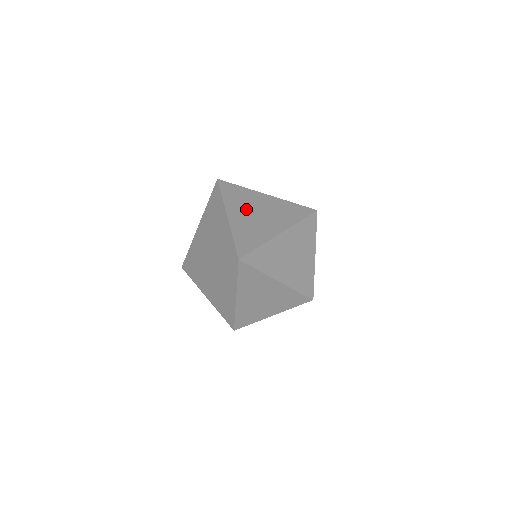
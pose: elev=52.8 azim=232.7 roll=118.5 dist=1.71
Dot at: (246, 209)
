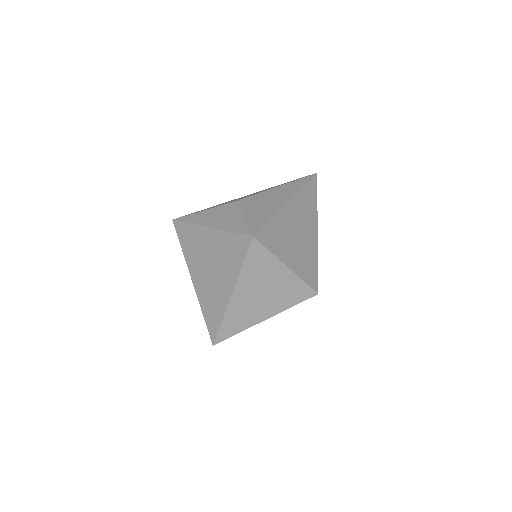
Dot at: (201, 265)
